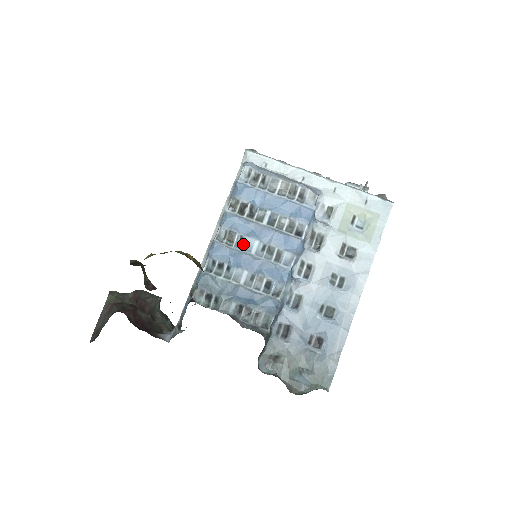
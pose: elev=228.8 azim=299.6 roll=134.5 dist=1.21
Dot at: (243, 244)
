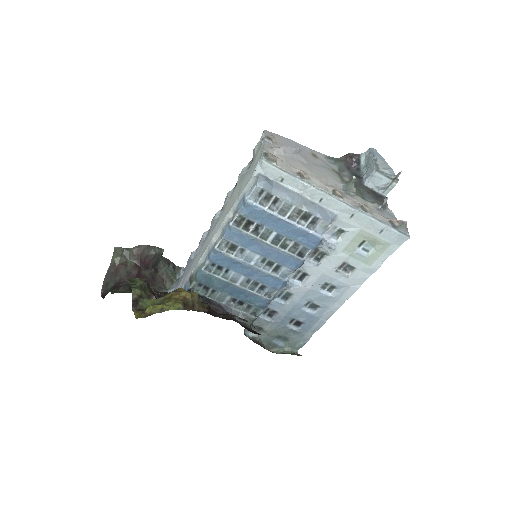
Dot at: (244, 255)
